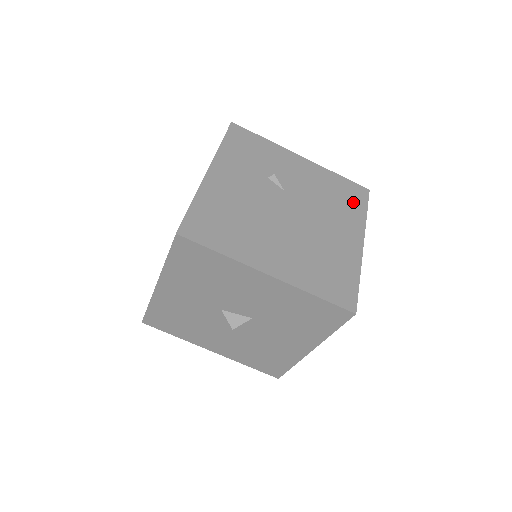
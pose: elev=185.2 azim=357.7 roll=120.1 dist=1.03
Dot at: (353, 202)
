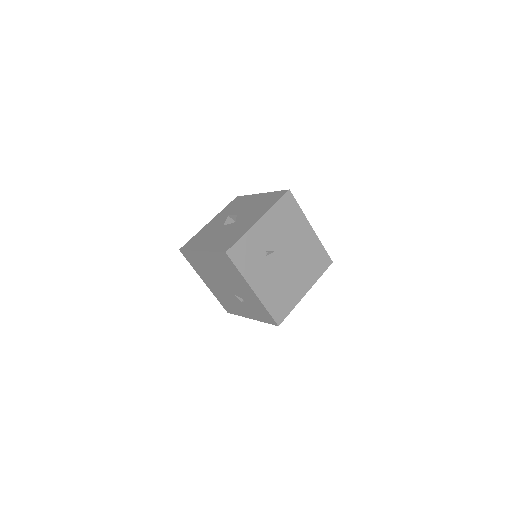
Dot at: (292, 210)
